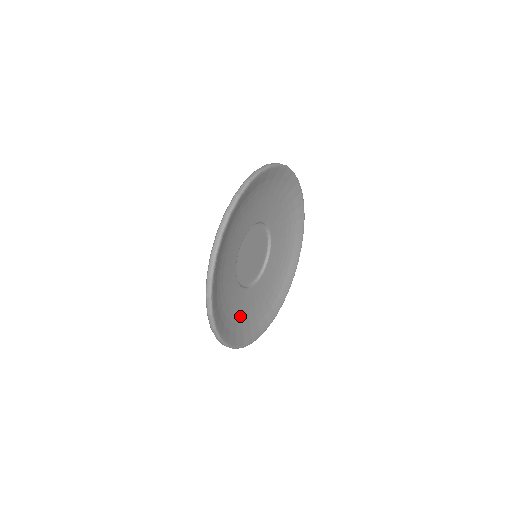
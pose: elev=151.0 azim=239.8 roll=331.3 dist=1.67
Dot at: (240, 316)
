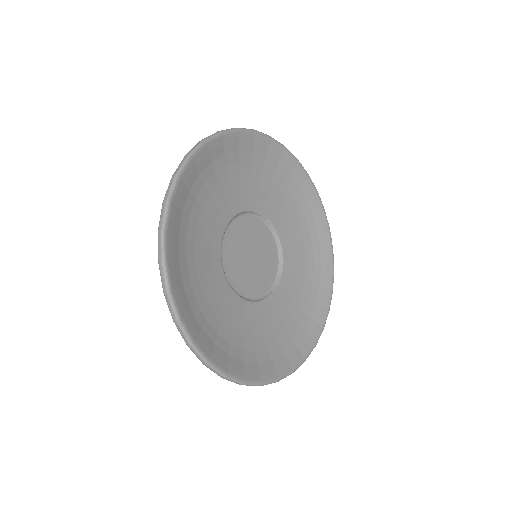
Dot at: (200, 286)
